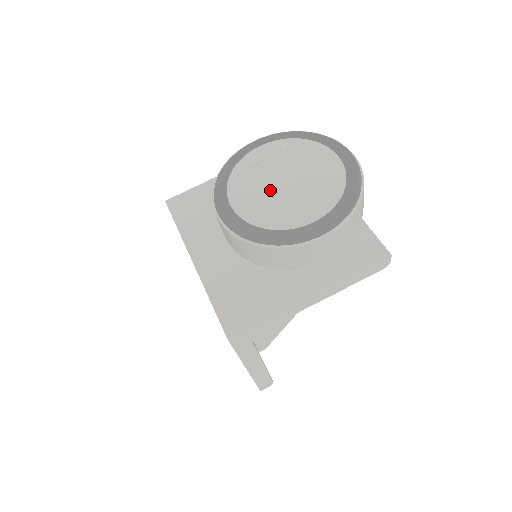
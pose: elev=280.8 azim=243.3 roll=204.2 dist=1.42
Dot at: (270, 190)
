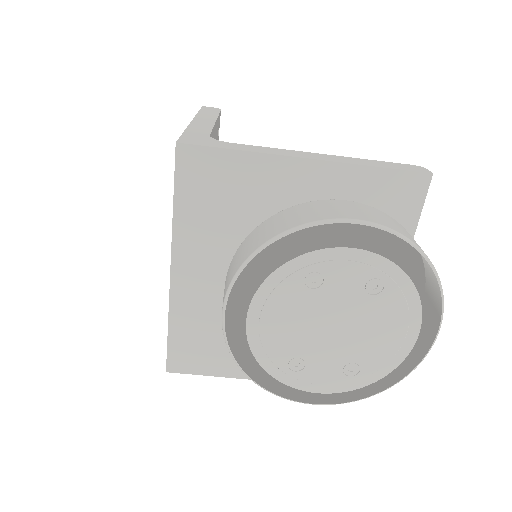
Dot at: (307, 329)
